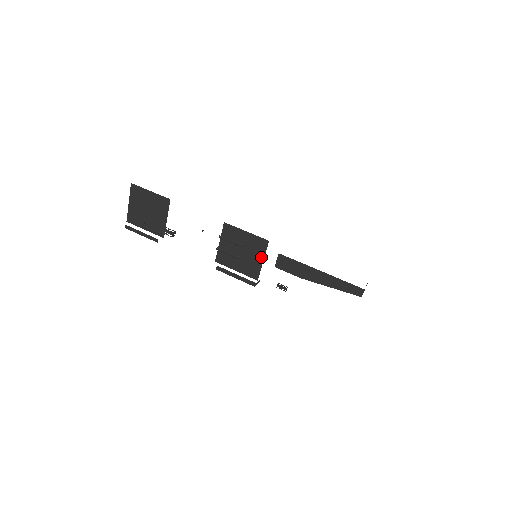
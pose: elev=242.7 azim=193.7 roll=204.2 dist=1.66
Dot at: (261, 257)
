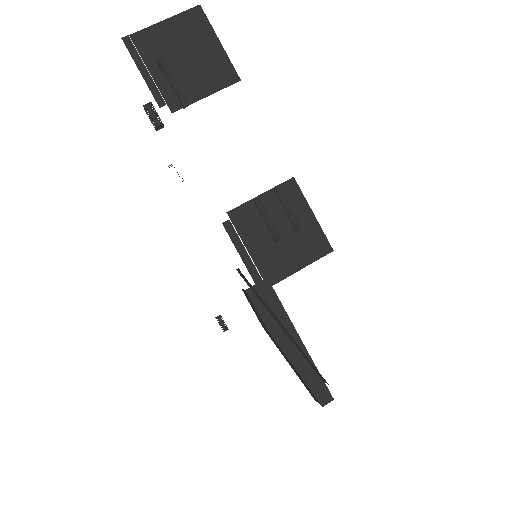
Dot at: (303, 261)
